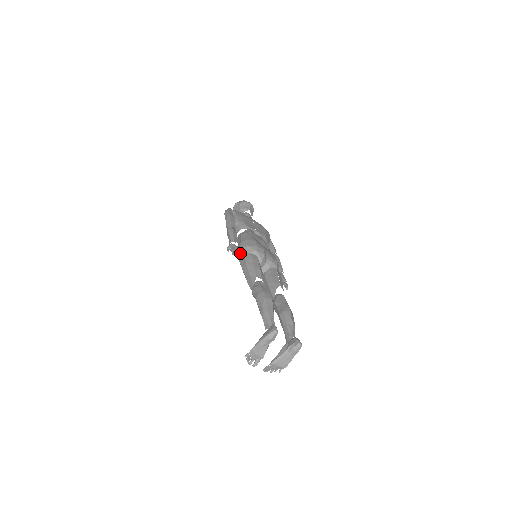
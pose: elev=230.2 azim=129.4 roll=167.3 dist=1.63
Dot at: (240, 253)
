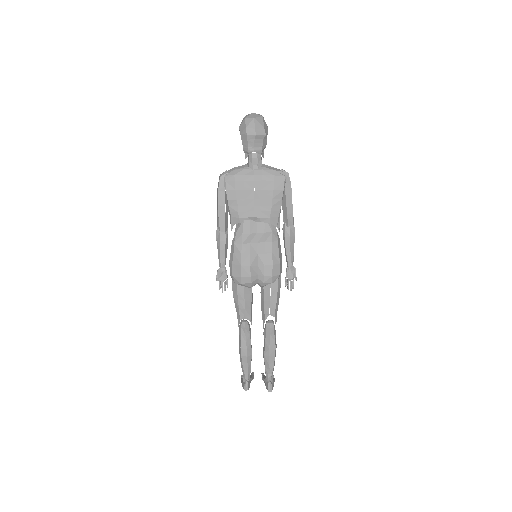
Dot at: occluded
